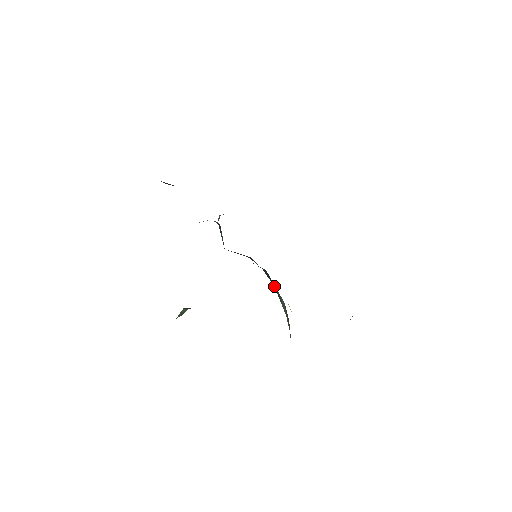
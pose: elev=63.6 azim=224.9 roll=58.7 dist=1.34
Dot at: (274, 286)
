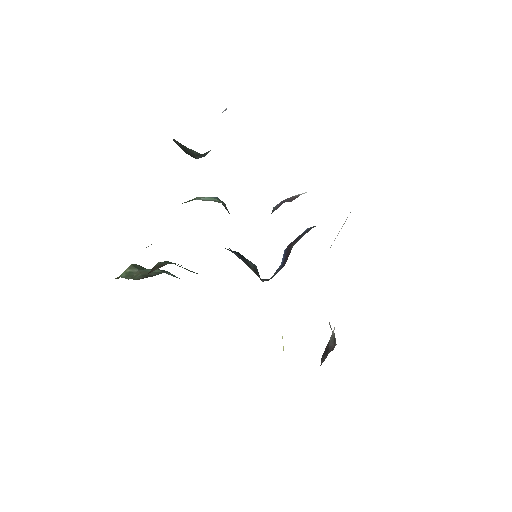
Dot at: occluded
